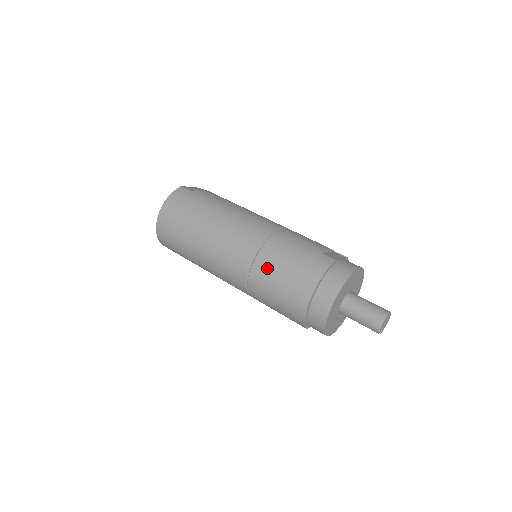
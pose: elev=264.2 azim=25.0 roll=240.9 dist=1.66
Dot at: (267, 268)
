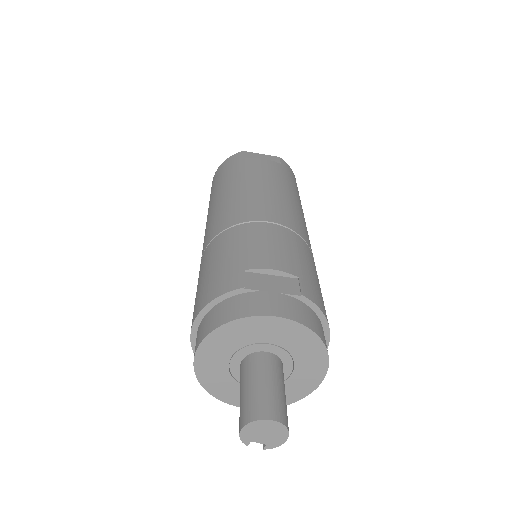
Dot at: (200, 270)
